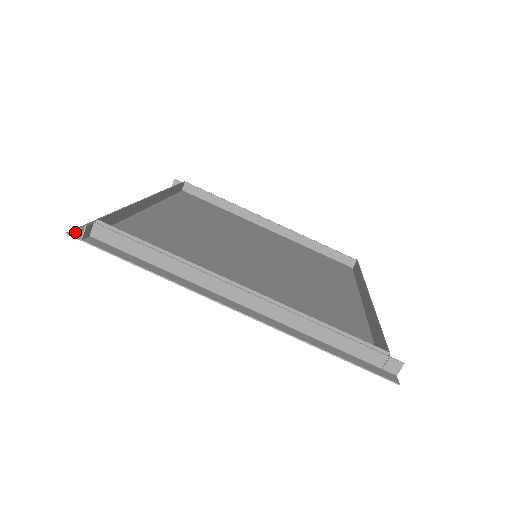
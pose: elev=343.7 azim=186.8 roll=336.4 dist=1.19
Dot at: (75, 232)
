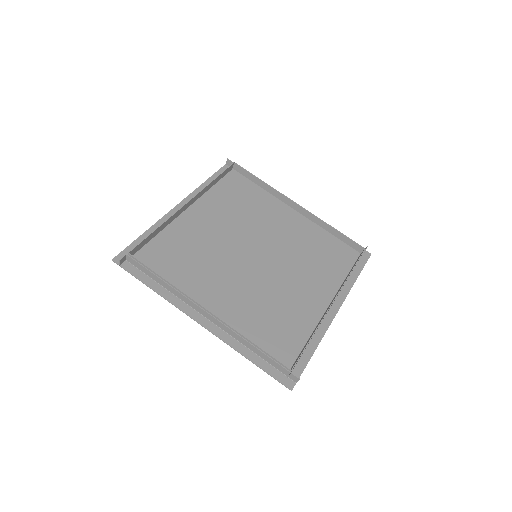
Dot at: (117, 258)
